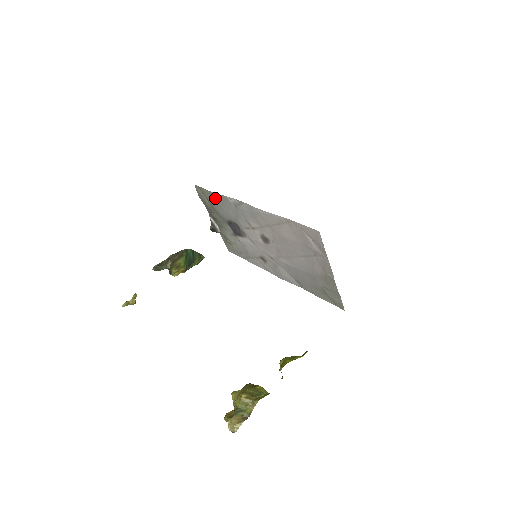
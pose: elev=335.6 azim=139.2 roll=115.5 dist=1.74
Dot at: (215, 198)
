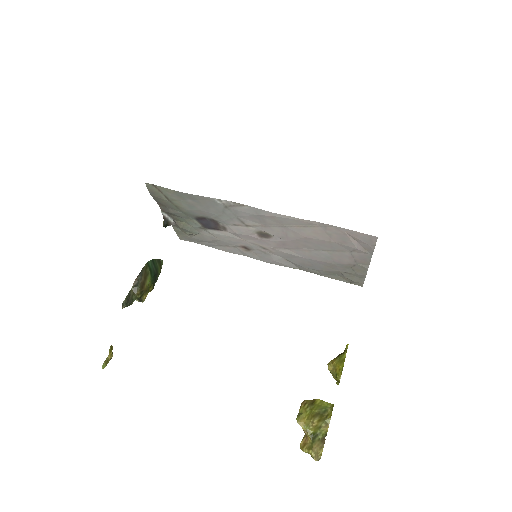
Dot at: (186, 198)
